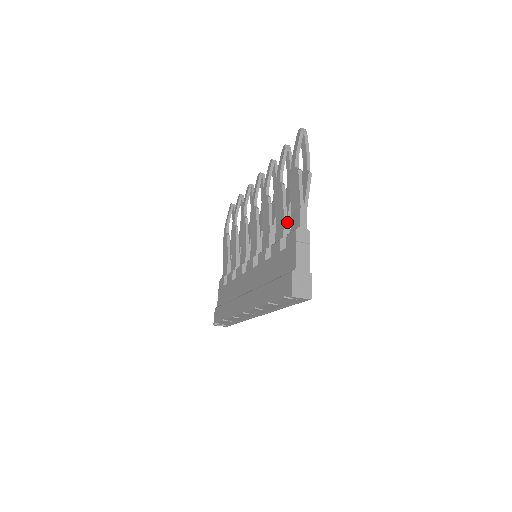
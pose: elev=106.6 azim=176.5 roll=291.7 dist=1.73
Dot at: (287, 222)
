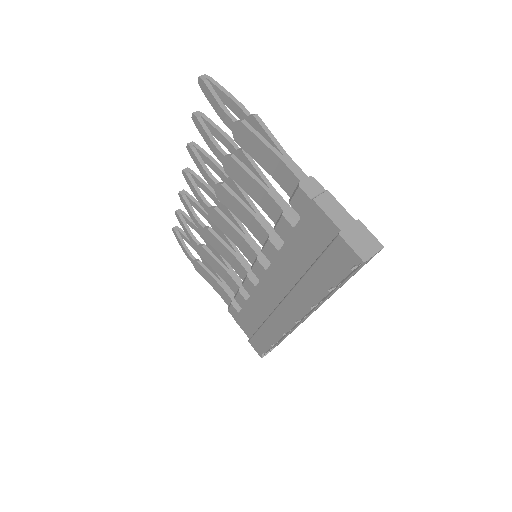
Dot at: (271, 191)
